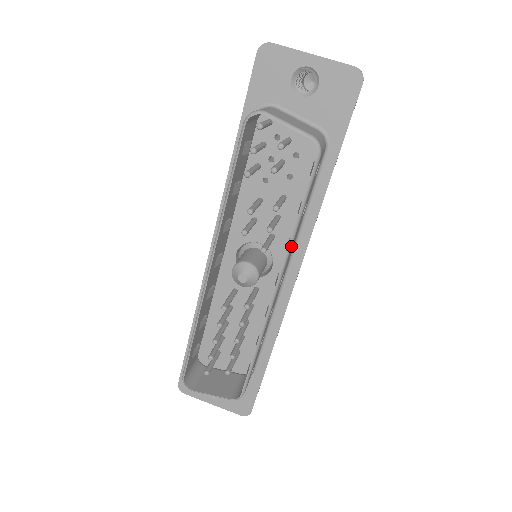
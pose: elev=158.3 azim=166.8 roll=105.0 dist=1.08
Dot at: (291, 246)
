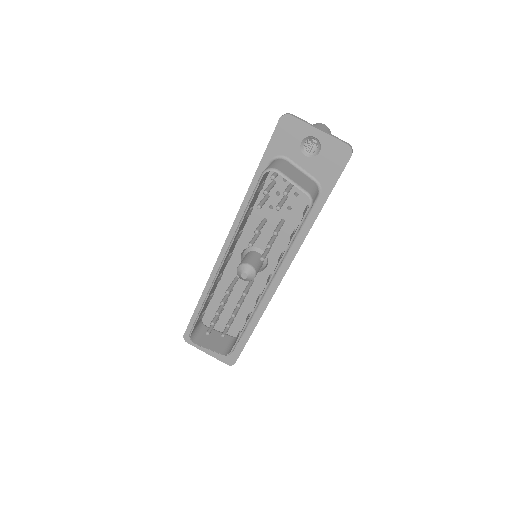
Dot at: occluded
